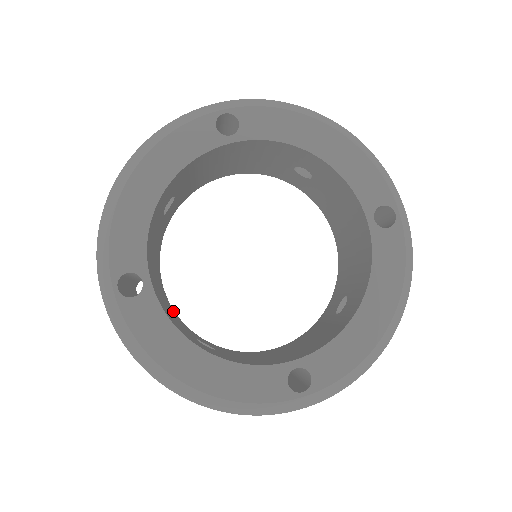
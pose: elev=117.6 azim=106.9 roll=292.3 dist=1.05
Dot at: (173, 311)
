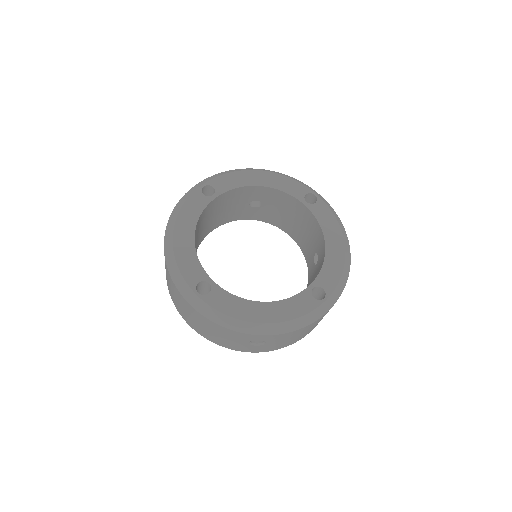
Dot at: occluded
